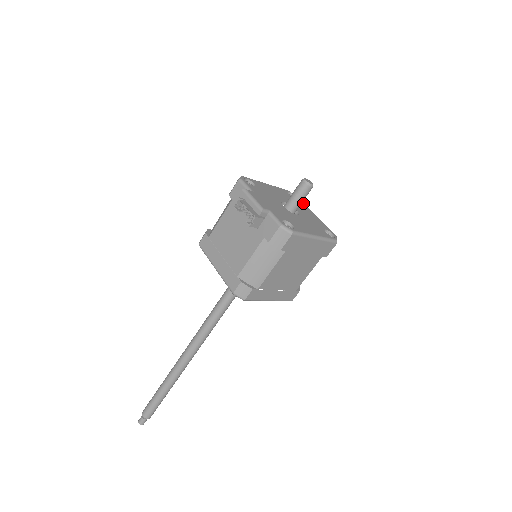
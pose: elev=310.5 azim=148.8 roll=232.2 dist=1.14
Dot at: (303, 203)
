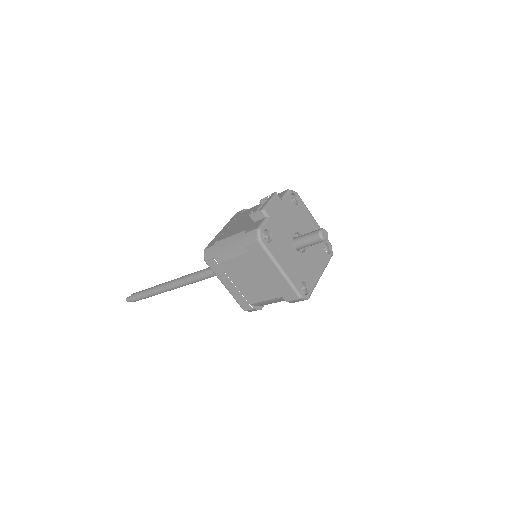
Dot at: (327, 261)
